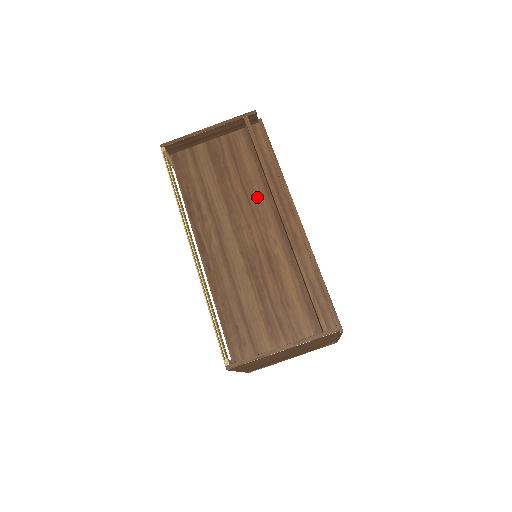
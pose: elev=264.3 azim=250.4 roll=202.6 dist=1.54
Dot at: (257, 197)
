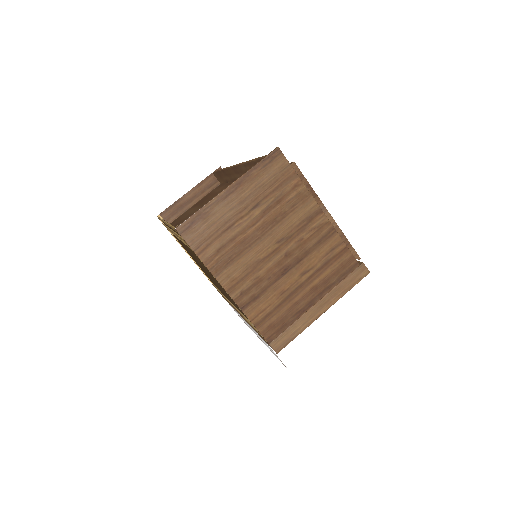
Dot at: occluded
